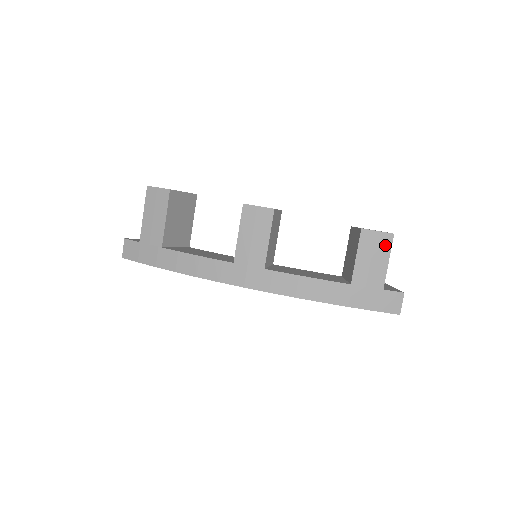
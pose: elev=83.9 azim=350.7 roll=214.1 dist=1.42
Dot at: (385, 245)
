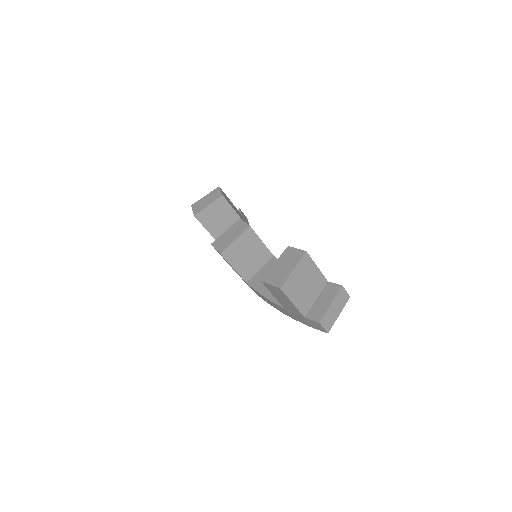
Dot at: (281, 293)
